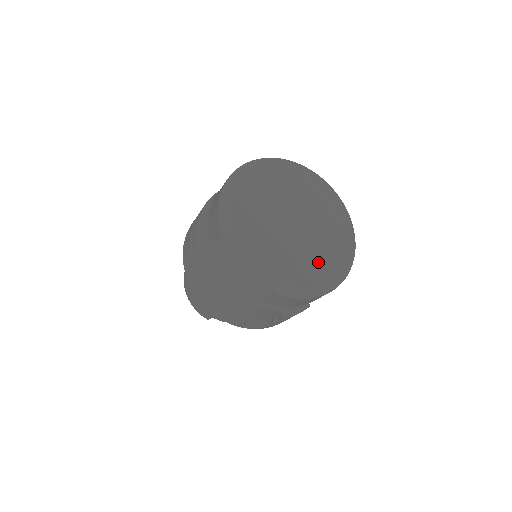
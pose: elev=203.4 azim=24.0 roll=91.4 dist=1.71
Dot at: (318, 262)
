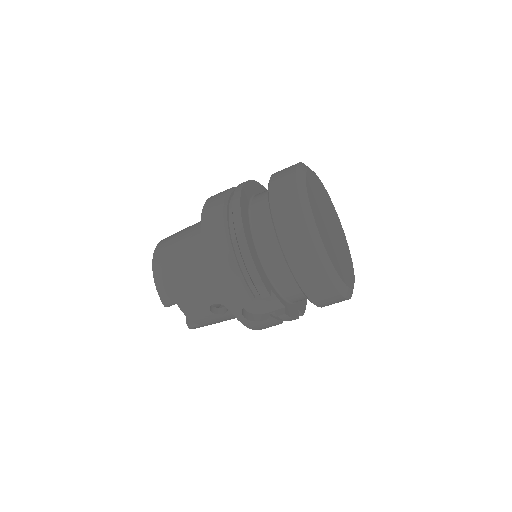
Dot at: (344, 269)
